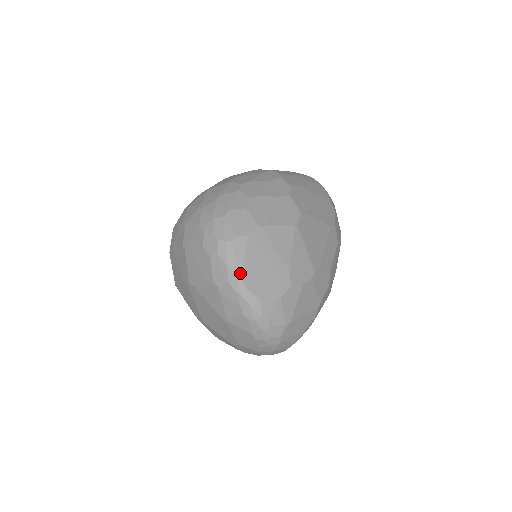
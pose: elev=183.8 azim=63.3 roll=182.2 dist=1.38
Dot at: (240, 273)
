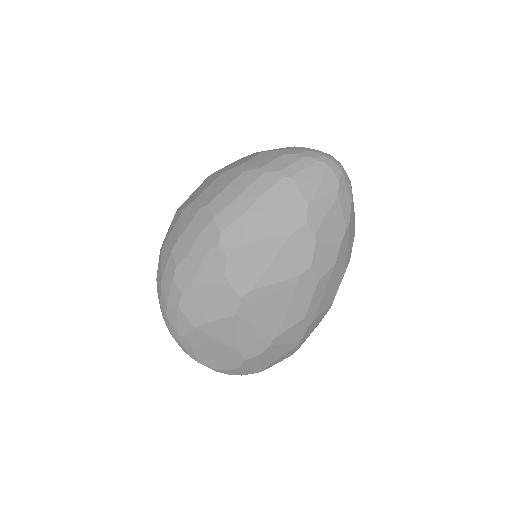
Dot at: (194, 358)
